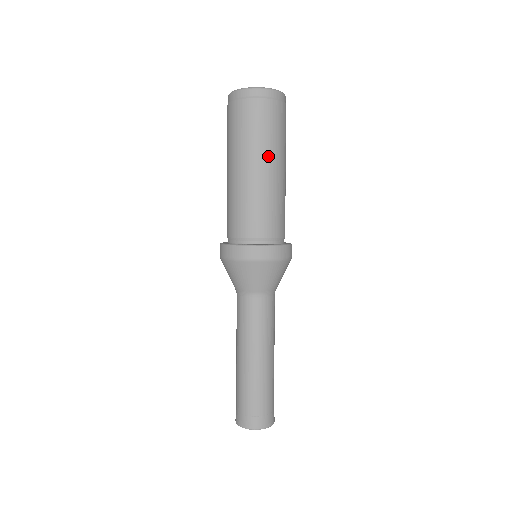
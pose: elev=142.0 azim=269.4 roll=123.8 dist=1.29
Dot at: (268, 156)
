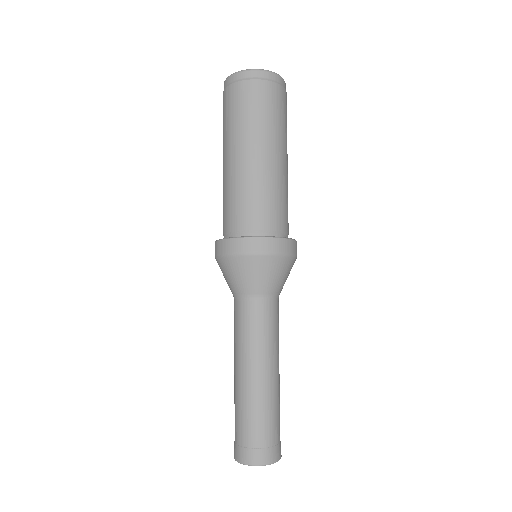
Dot at: (283, 144)
